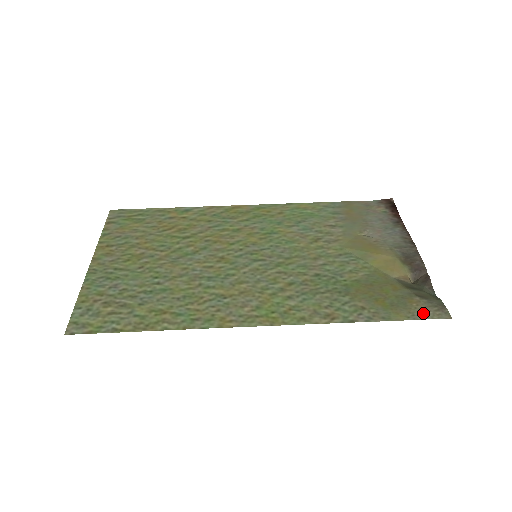
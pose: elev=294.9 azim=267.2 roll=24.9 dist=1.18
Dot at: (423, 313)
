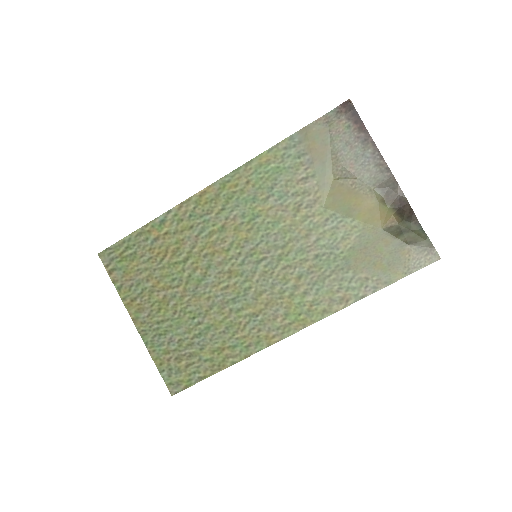
Dot at: (416, 263)
